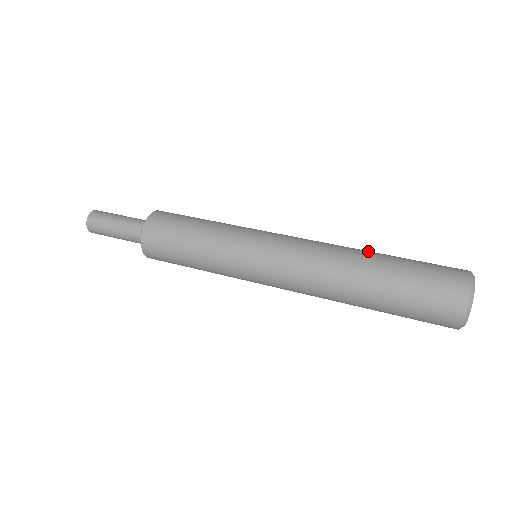
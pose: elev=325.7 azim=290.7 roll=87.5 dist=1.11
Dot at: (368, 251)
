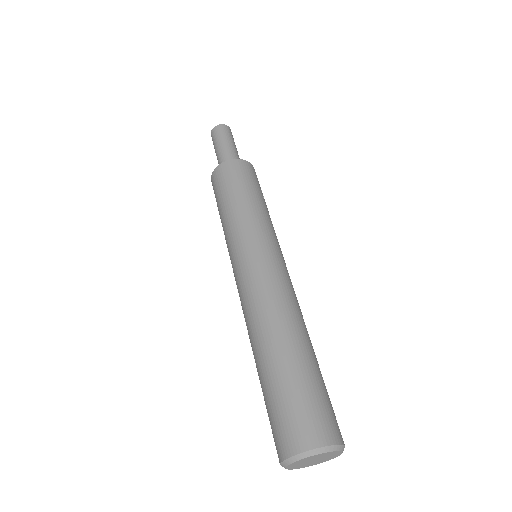
Dot at: (292, 338)
